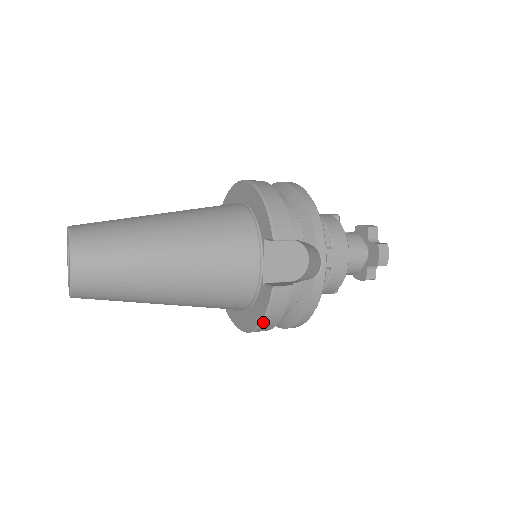
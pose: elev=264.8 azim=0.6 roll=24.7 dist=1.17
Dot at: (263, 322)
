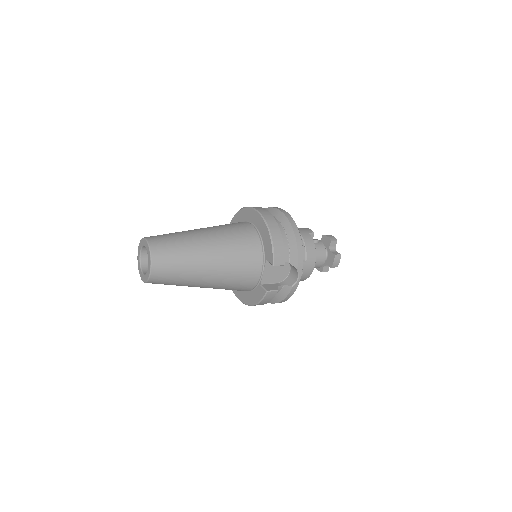
Dot at: occluded
